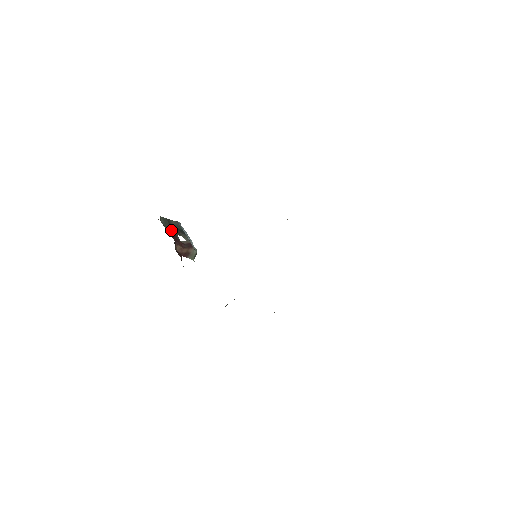
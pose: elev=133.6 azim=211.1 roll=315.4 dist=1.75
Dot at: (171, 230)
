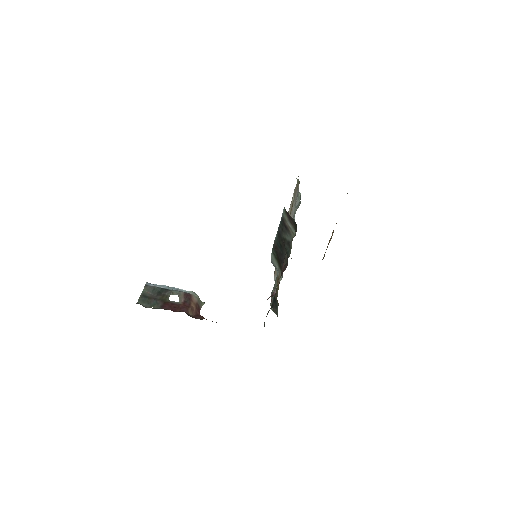
Dot at: (160, 303)
